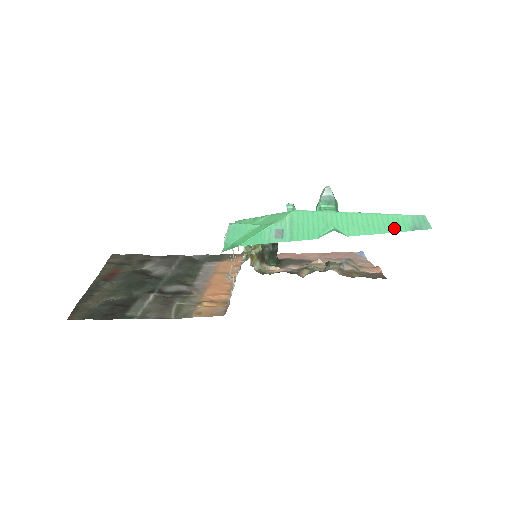
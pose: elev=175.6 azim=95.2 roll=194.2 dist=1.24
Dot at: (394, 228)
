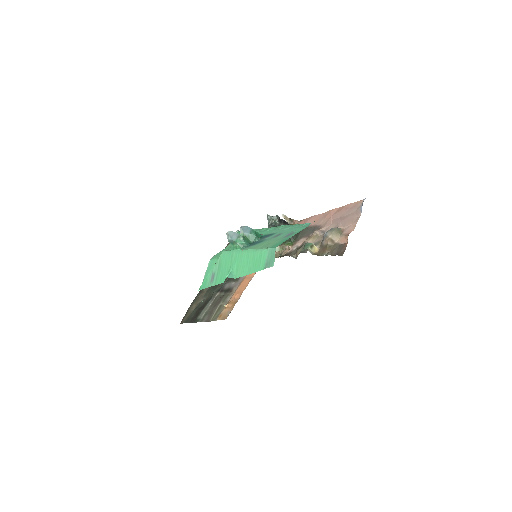
Dot at: (257, 267)
